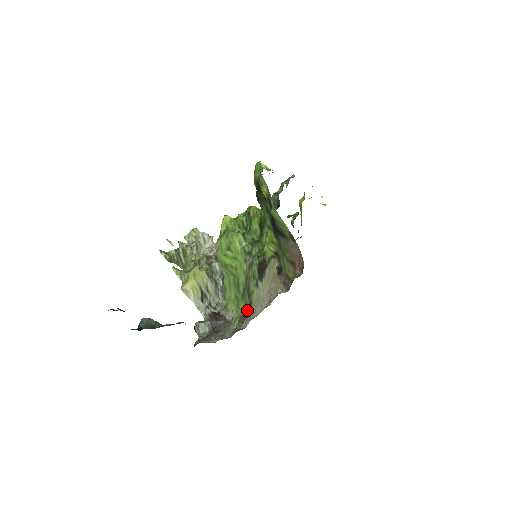
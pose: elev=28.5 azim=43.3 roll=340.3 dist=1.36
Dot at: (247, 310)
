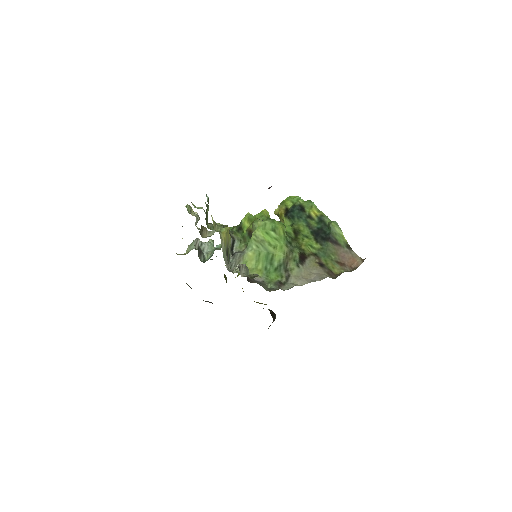
Dot at: (283, 280)
